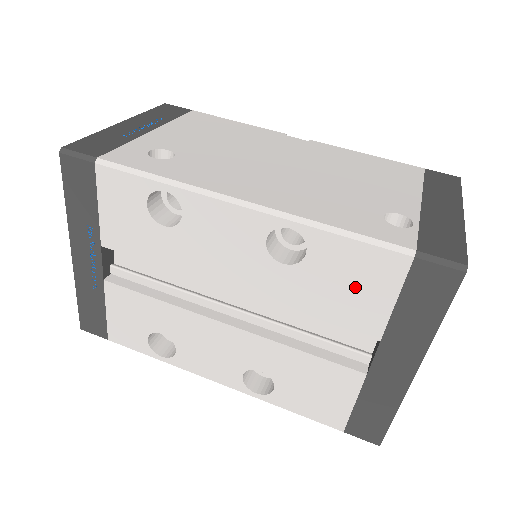
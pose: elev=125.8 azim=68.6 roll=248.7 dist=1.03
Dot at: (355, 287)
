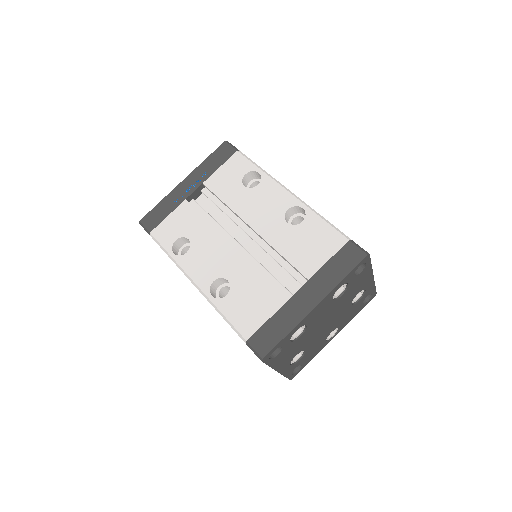
Dot at: (314, 246)
